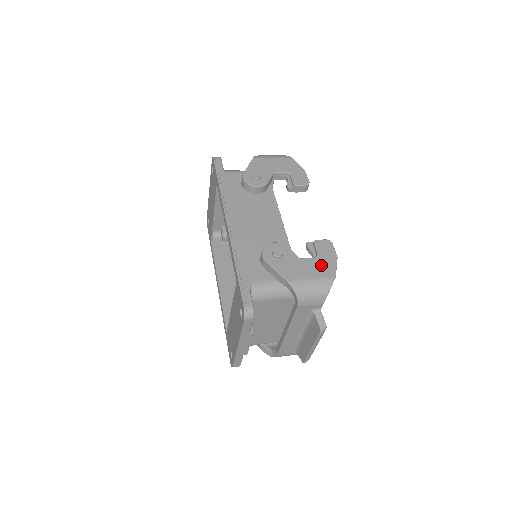
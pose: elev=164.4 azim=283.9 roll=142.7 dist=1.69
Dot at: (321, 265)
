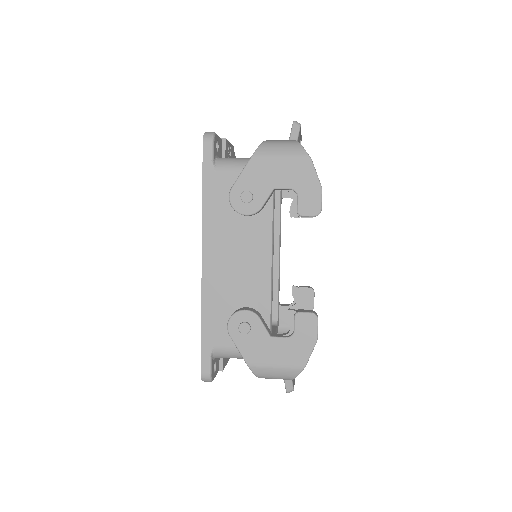
Dot at: (292, 350)
